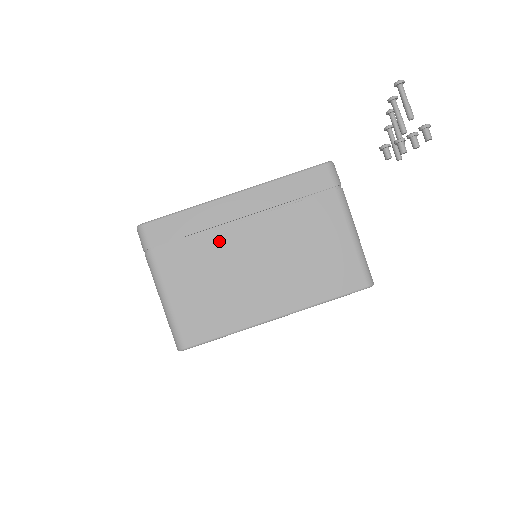
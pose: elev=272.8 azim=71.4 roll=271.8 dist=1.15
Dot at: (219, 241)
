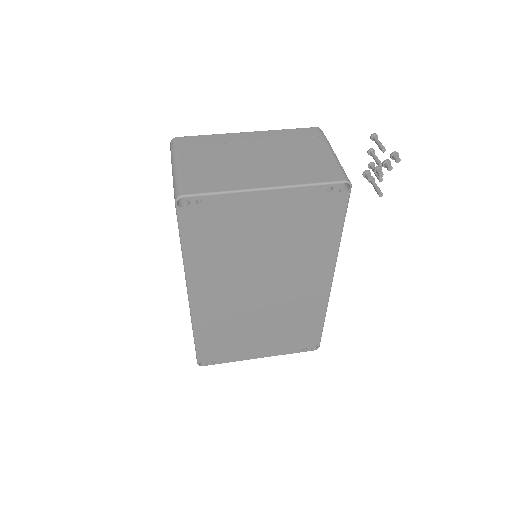
Dot at: (230, 148)
